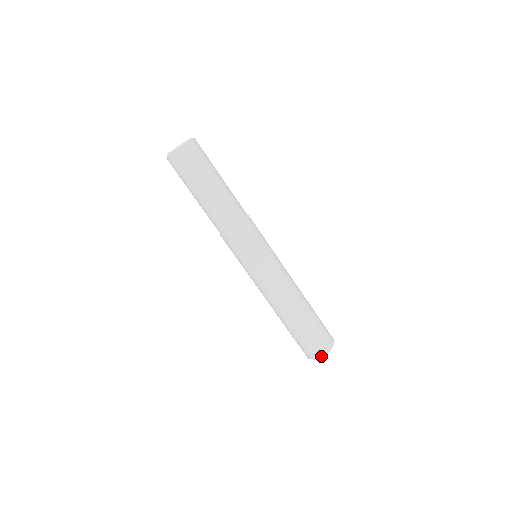
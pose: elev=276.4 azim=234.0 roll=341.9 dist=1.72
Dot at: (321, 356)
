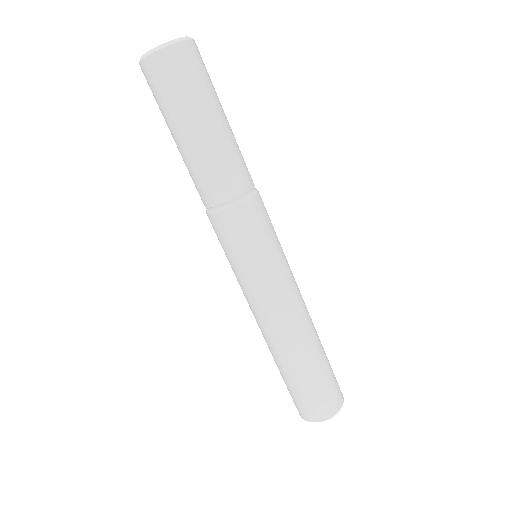
Dot at: (327, 419)
